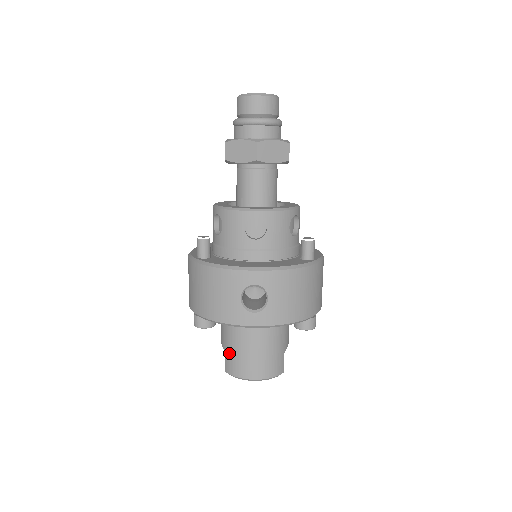
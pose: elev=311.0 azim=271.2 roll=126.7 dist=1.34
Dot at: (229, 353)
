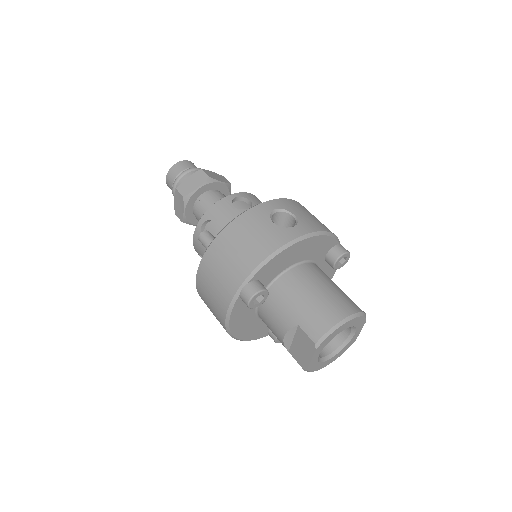
Dot at: (303, 317)
